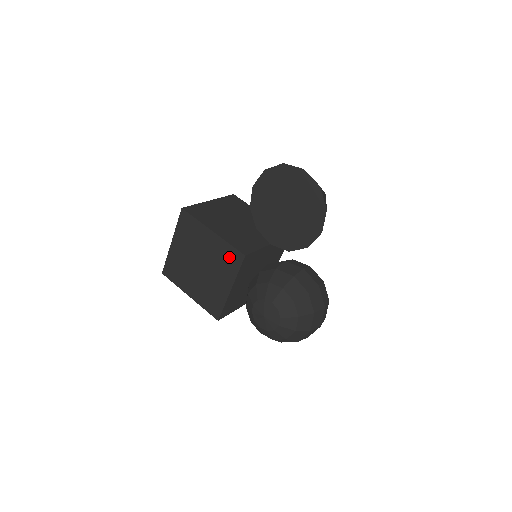
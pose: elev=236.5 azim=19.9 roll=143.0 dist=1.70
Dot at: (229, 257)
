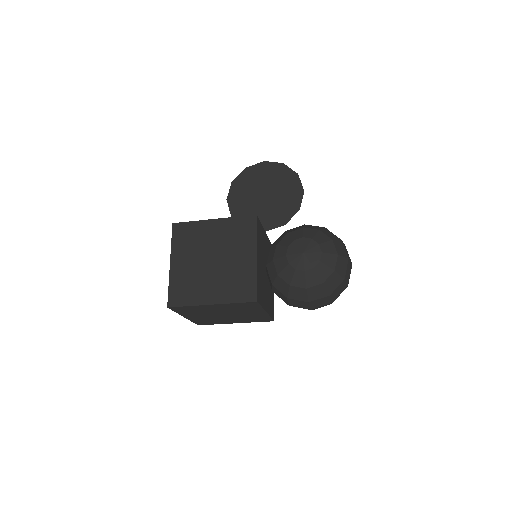
Dot at: (241, 228)
